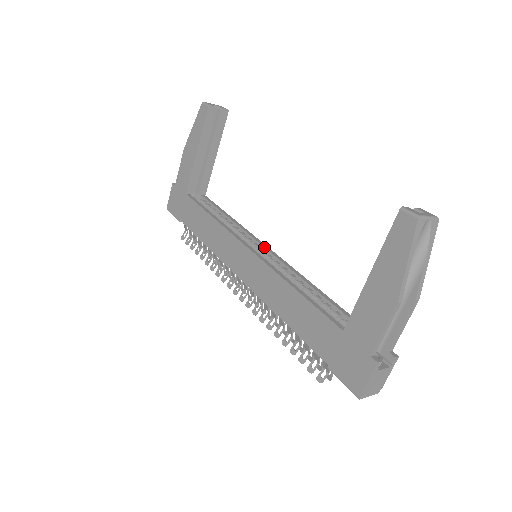
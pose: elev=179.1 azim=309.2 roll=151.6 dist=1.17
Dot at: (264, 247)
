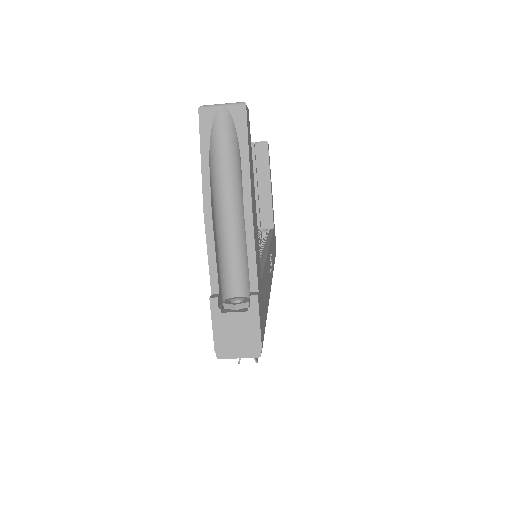
Dot at: (264, 245)
